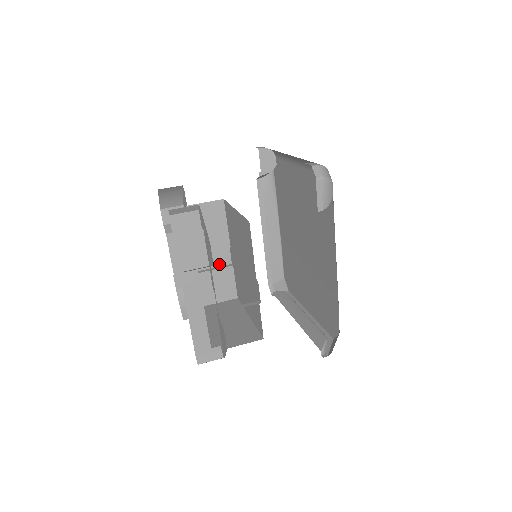
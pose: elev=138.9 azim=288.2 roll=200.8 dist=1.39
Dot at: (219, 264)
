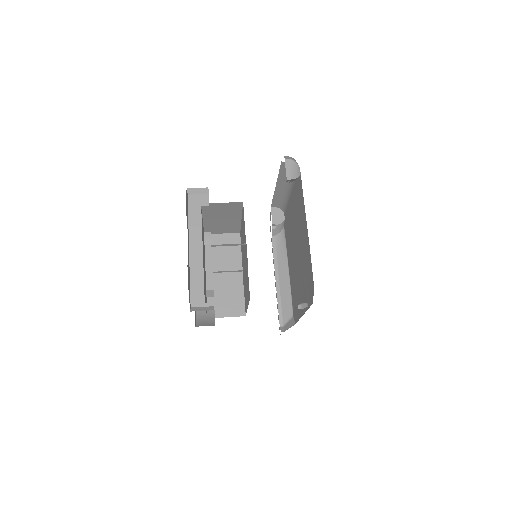
Dot at: (233, 285)
